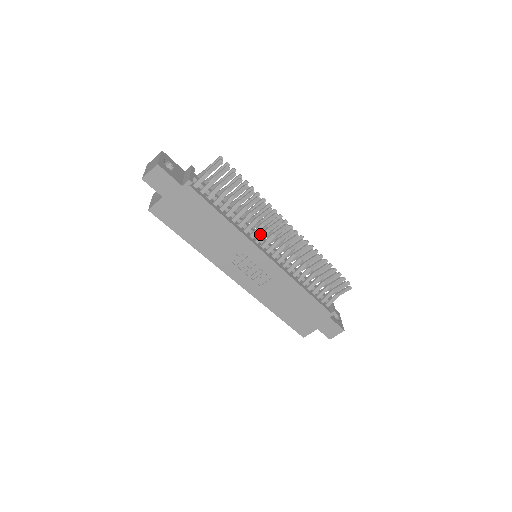
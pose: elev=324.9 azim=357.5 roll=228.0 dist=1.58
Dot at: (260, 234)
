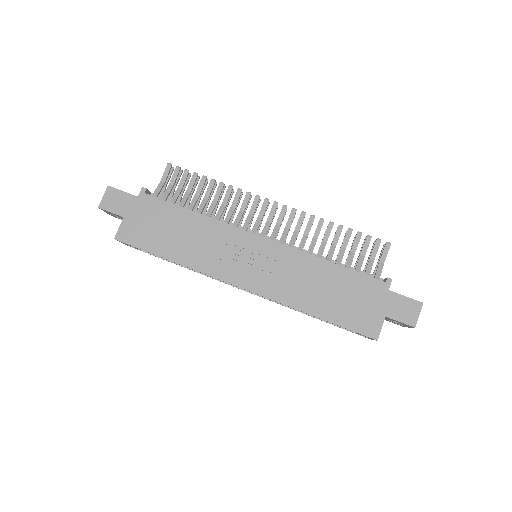
Dot at: occluded
